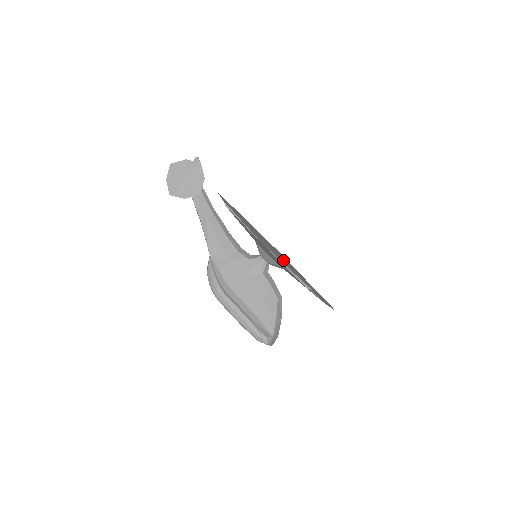
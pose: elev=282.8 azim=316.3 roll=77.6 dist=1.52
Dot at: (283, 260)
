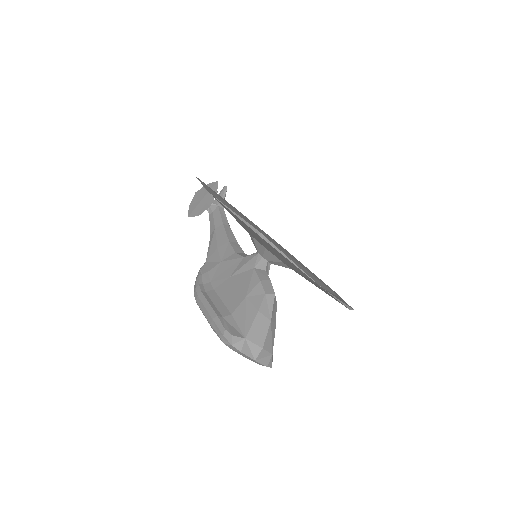
Dot at: (231, 206)
